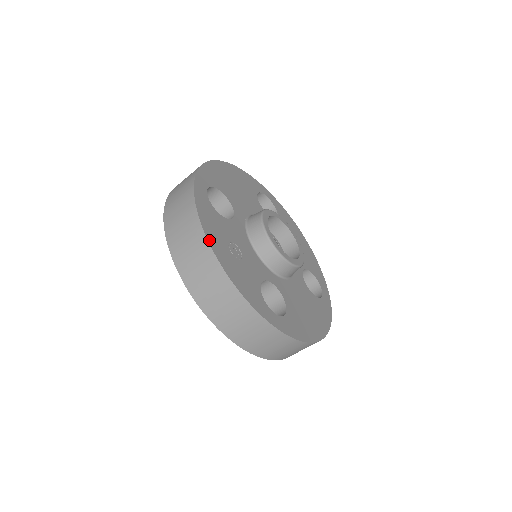
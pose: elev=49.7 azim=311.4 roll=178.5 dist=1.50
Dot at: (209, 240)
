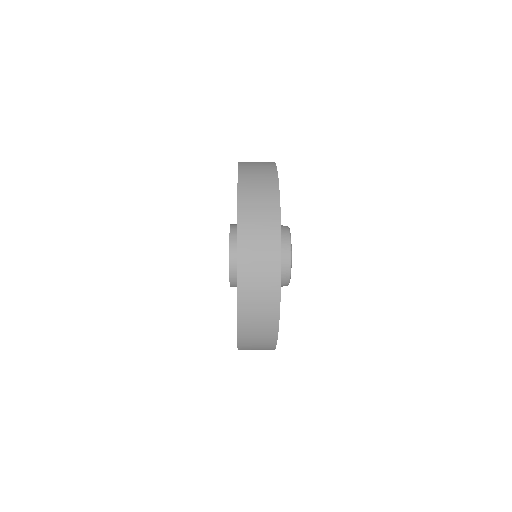
Dot at: occluded
